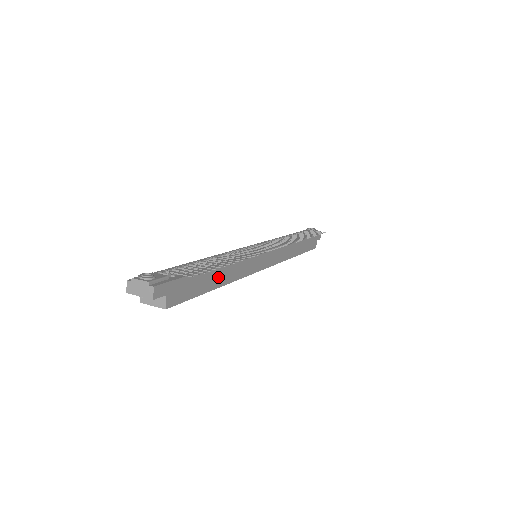
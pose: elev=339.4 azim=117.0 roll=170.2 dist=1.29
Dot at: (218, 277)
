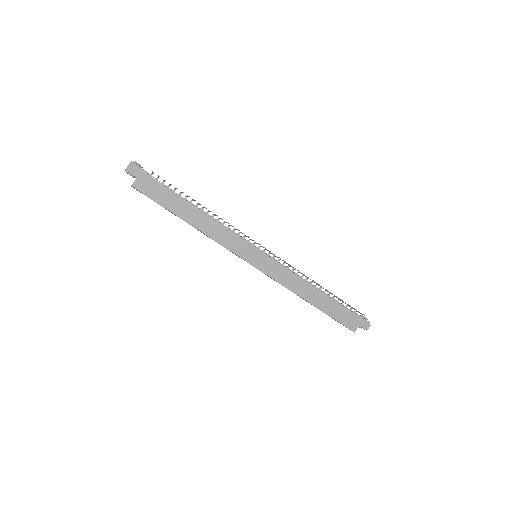
Dot at: (191, 215)
